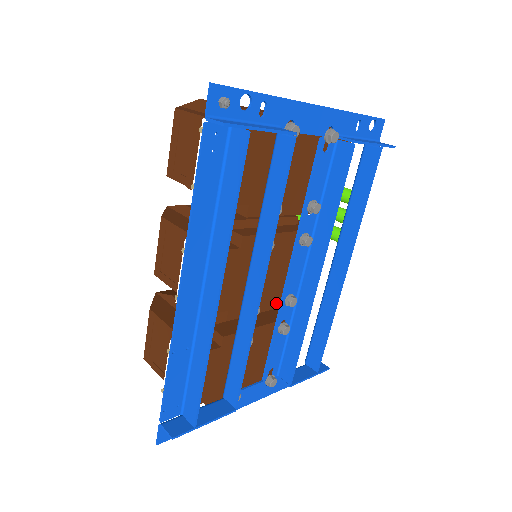
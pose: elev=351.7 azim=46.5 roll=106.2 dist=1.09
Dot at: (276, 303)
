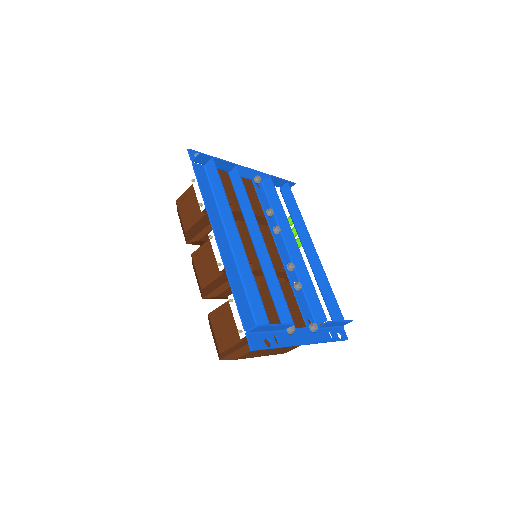
Dot at: (282, 269)
